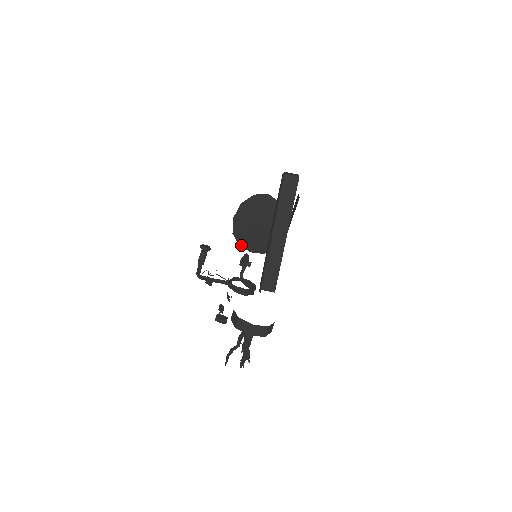
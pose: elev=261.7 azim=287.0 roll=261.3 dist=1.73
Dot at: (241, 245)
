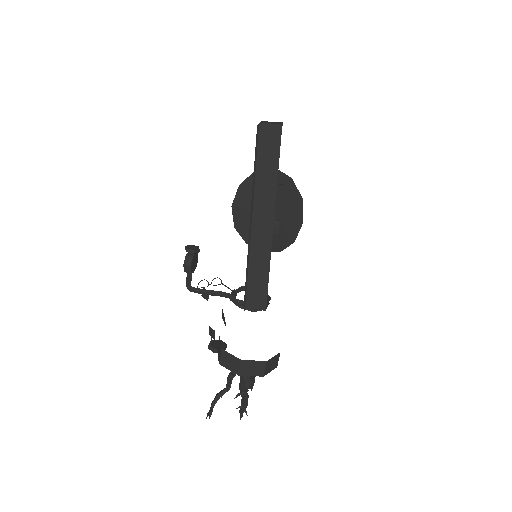
Dot at: occluded
